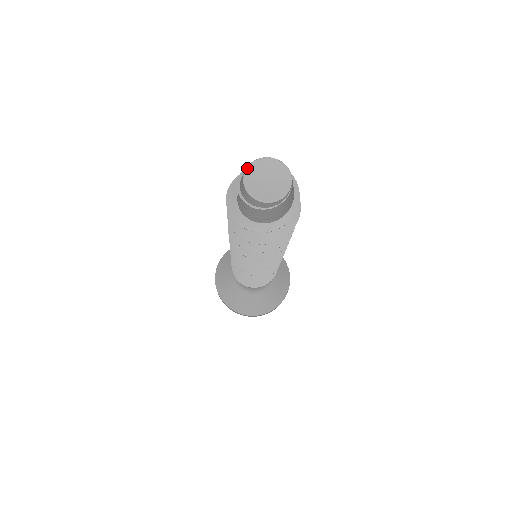
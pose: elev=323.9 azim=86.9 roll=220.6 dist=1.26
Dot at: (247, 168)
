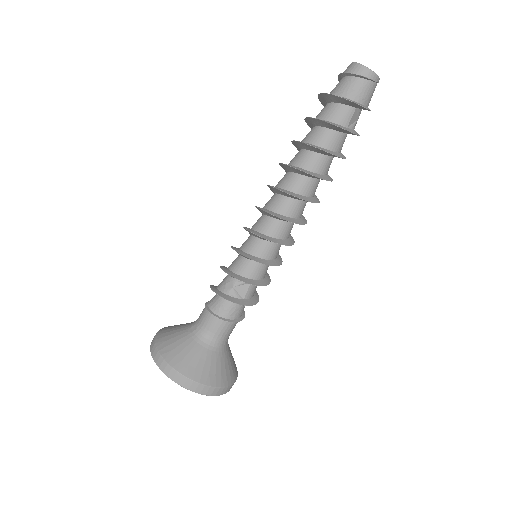
Dot at: (352, 62)
